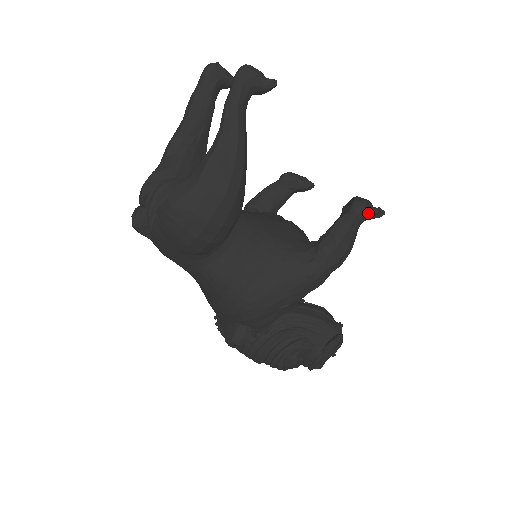
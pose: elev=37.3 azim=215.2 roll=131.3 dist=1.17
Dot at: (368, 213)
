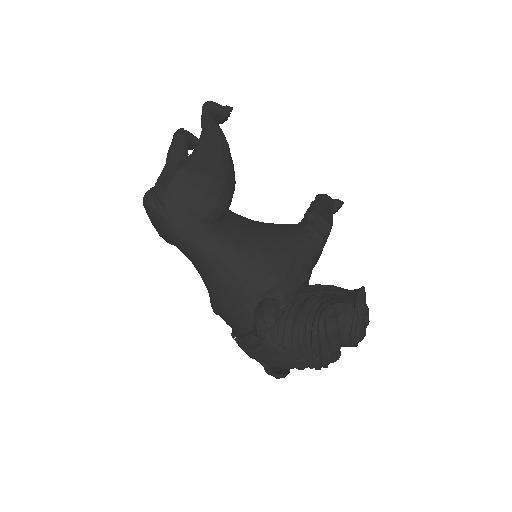
Dot at: (331, 200)
